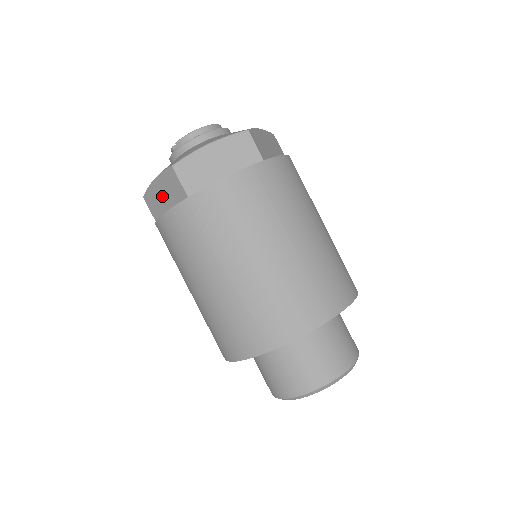
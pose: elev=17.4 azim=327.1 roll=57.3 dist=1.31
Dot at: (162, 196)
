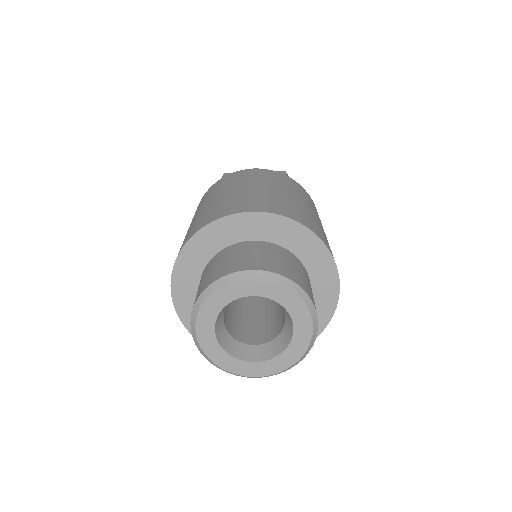
Dot at: occluded
